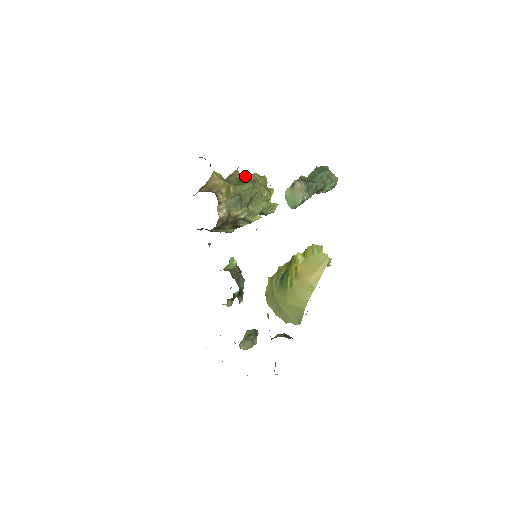
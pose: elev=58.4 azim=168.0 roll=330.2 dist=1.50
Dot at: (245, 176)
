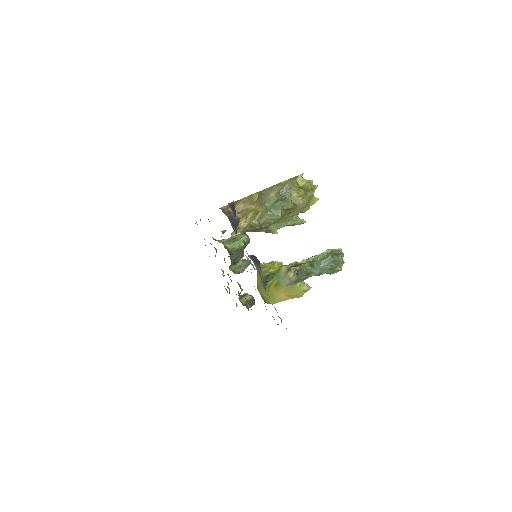
Dot at: (284, 201)
